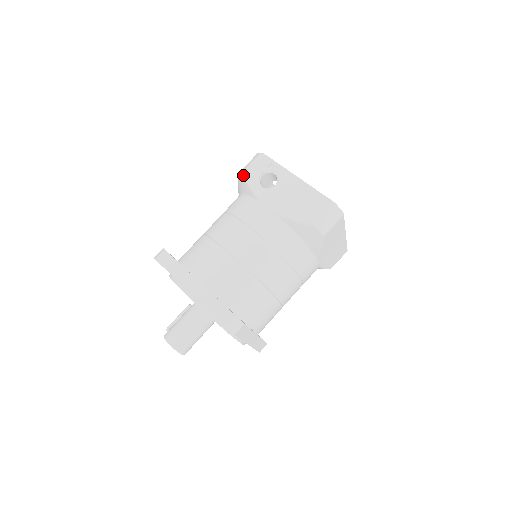
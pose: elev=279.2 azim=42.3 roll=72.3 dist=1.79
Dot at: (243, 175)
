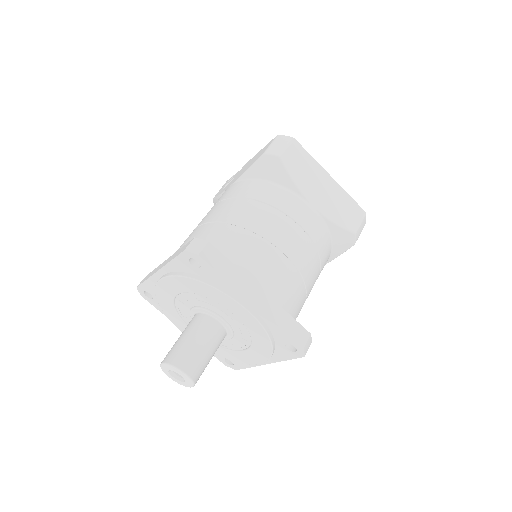
Dot at: (213, 200)
